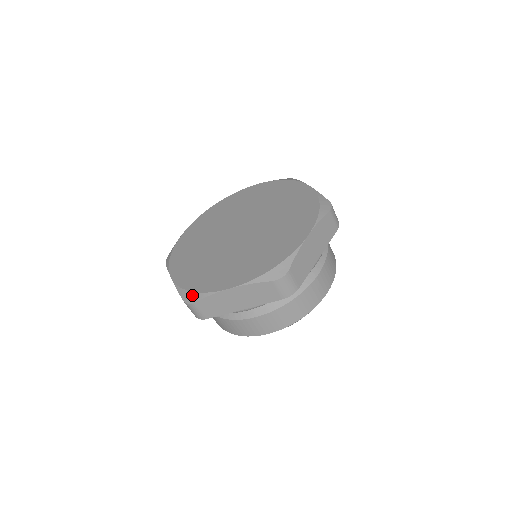
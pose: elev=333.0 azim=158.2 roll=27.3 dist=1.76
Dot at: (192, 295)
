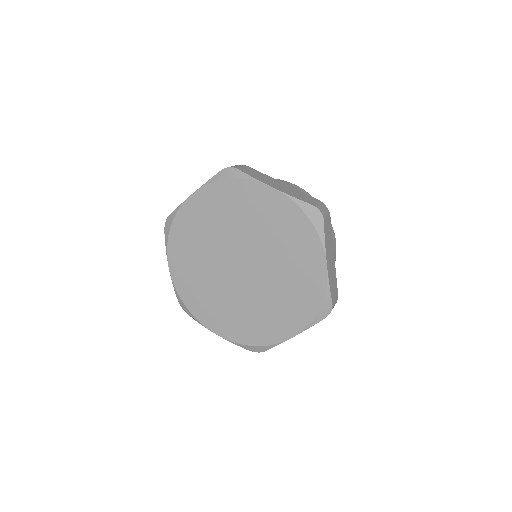
Dot at: (258, 348)
